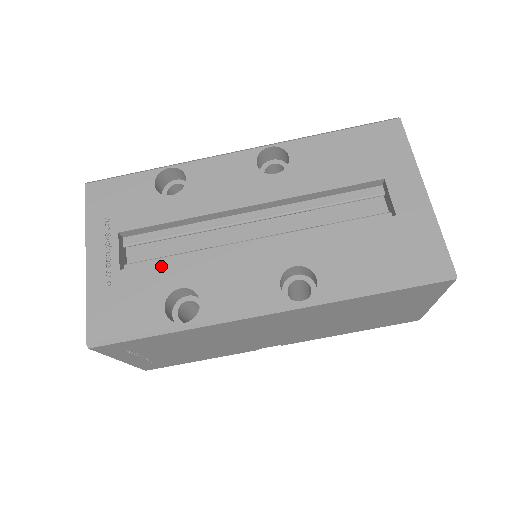
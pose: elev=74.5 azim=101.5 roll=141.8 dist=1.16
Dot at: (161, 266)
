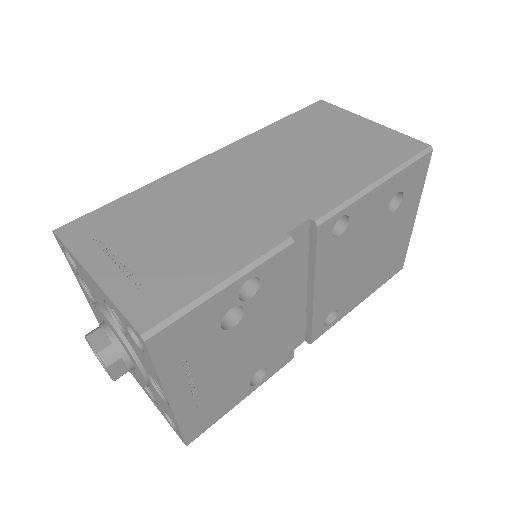
Dot at: occluded
